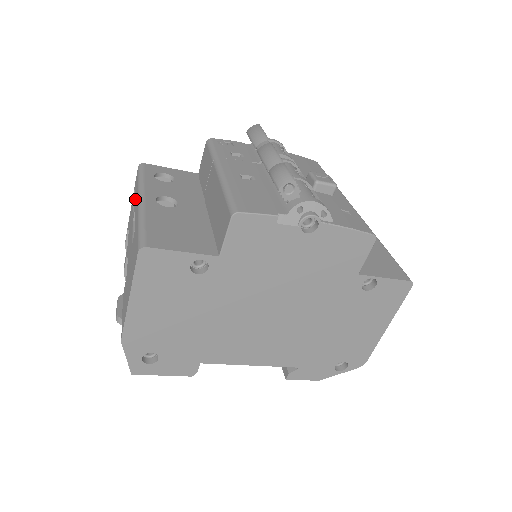
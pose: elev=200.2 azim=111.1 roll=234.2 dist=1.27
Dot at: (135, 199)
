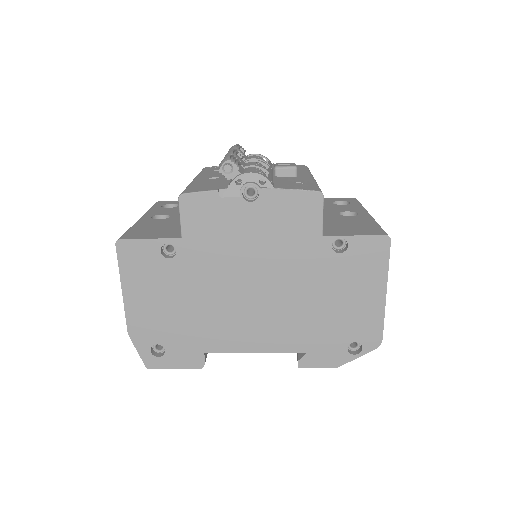
Dot at: occluded
